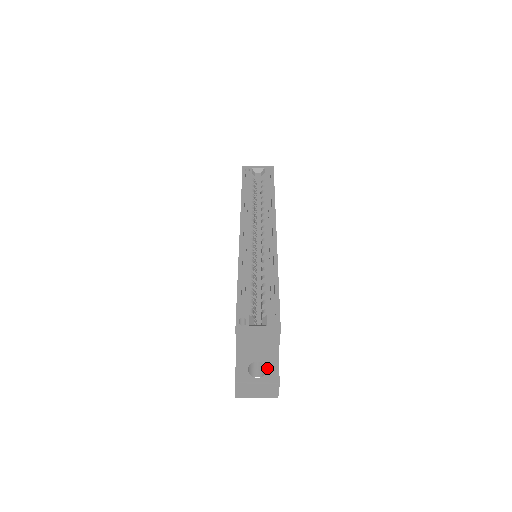
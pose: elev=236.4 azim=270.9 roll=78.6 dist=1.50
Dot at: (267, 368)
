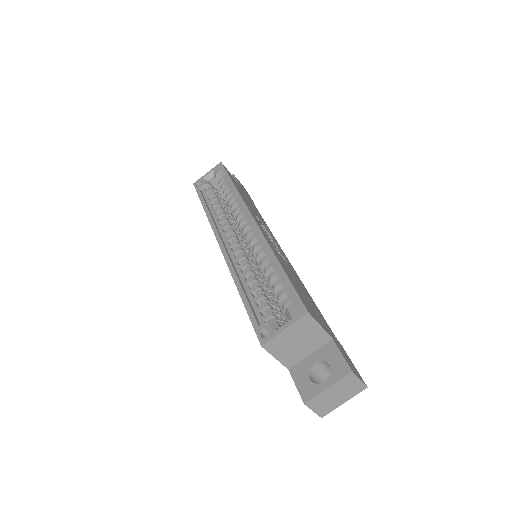
Dot at: (329, 363)
